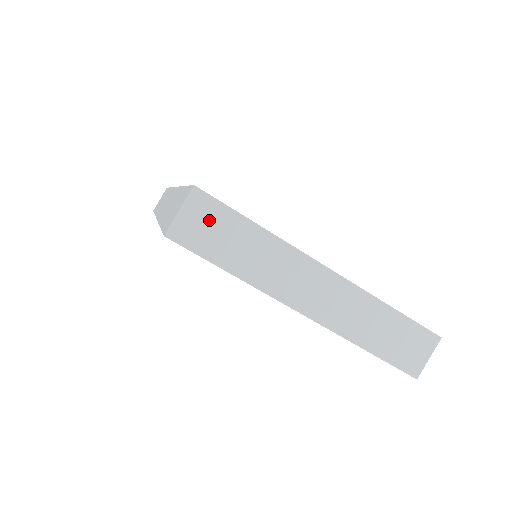
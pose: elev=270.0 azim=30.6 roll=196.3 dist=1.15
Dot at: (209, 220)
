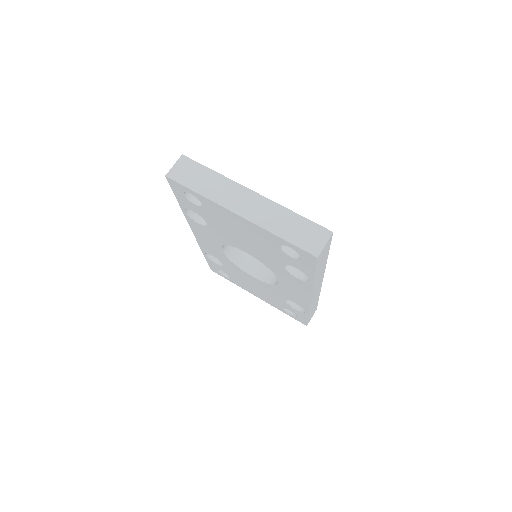
Dot at: (188, 169)
